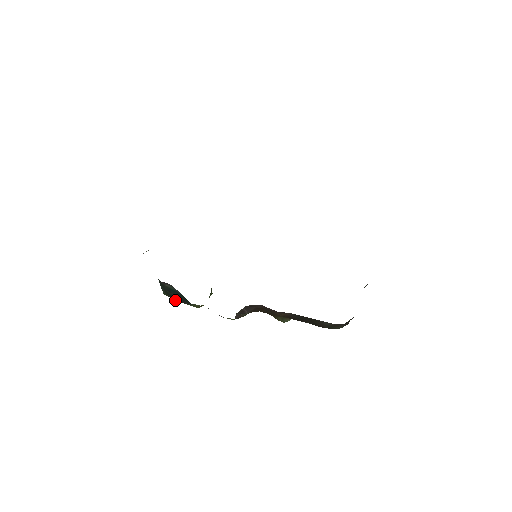
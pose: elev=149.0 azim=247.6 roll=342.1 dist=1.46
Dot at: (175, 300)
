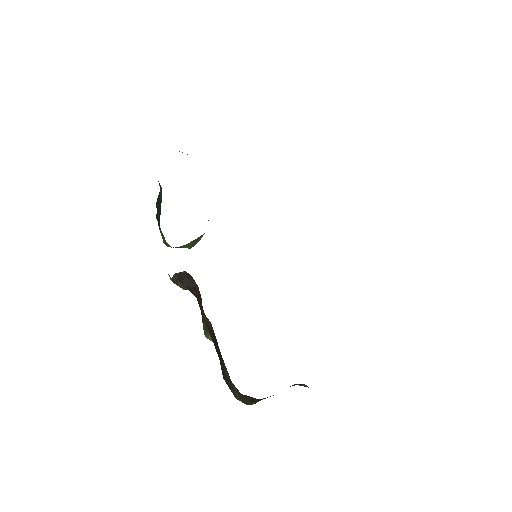
Dot at: occluded
